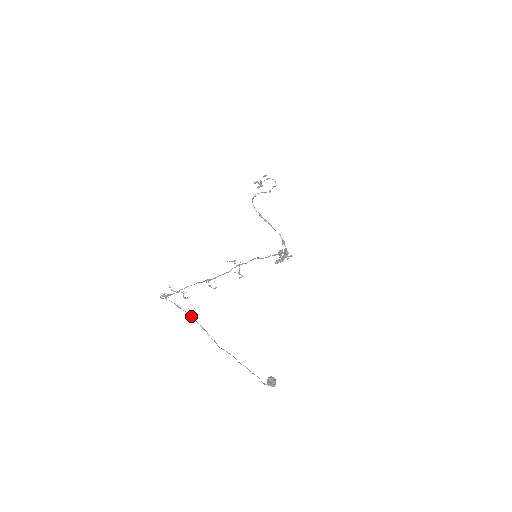
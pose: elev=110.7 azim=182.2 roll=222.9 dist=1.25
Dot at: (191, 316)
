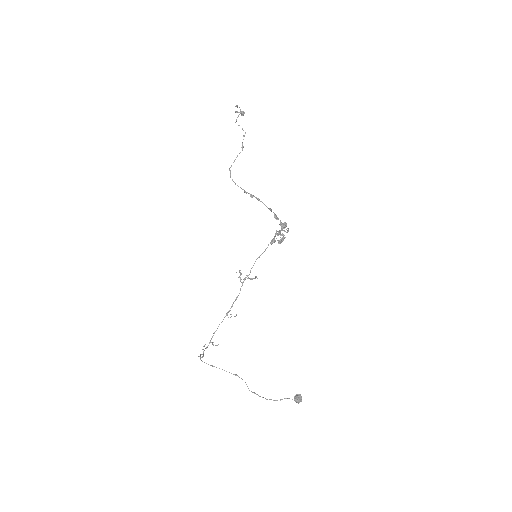
Dot at: occluded
